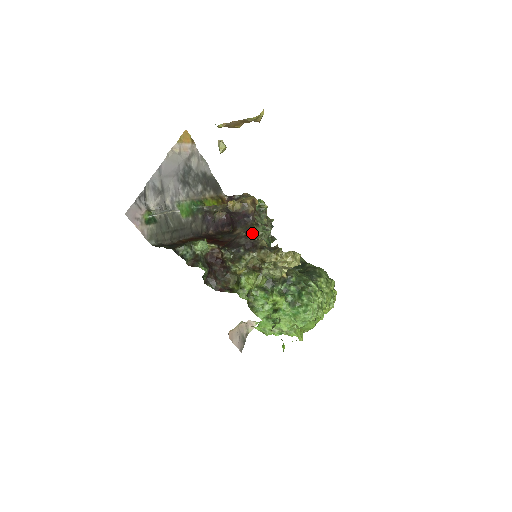
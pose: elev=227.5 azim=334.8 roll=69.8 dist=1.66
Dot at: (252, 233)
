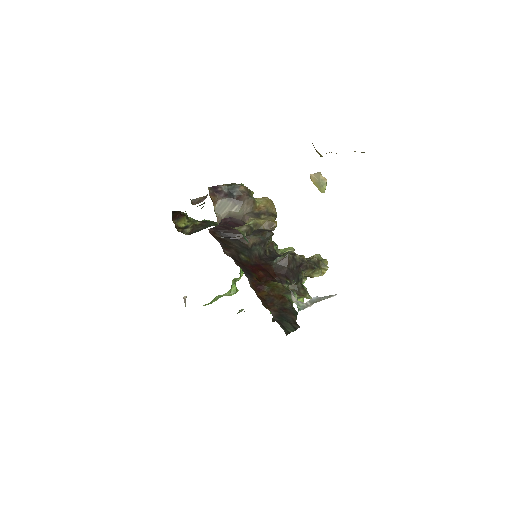
Dot at: occluded
